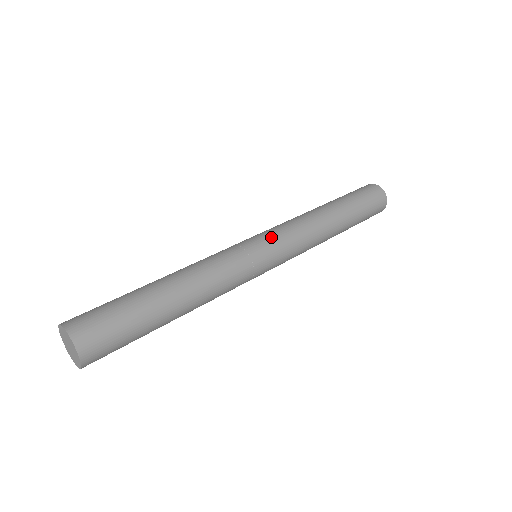
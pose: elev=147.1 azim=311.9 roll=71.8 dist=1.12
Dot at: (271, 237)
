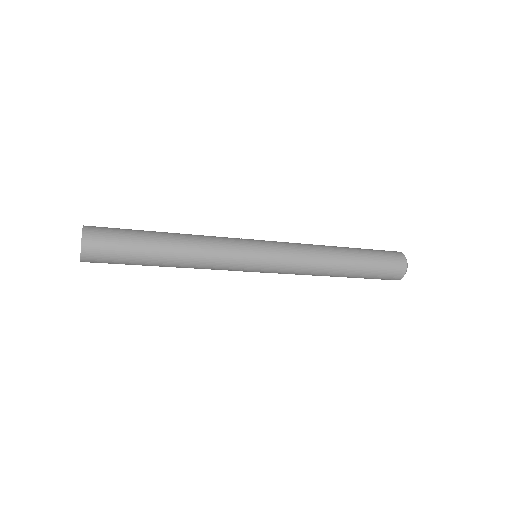
Dot at: (272, 243)
